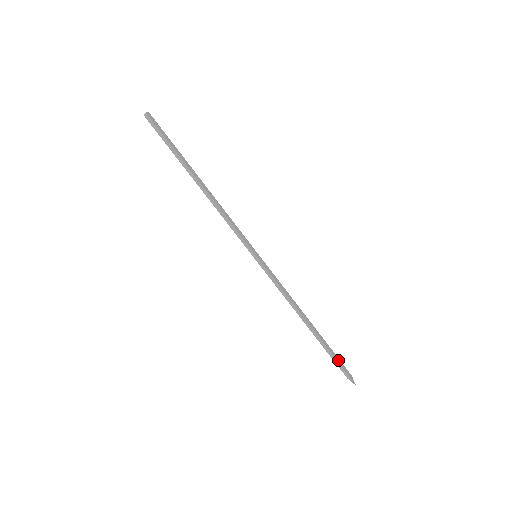
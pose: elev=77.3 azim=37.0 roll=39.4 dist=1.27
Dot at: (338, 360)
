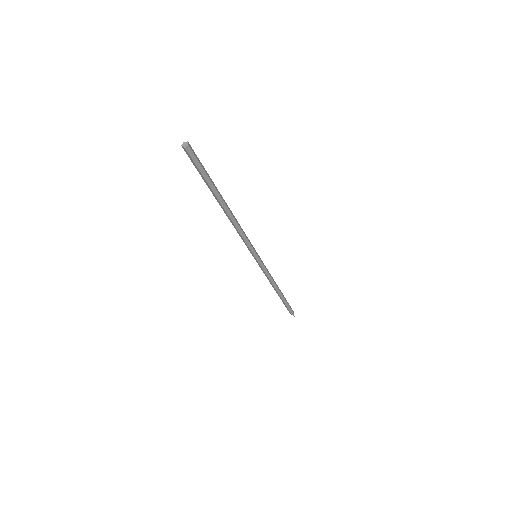
Dot at: (289, 308)
